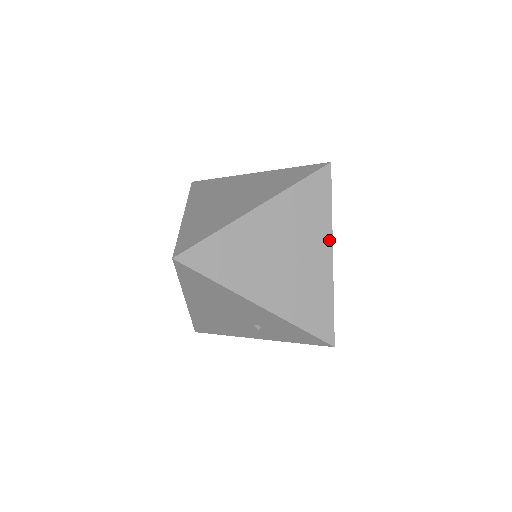
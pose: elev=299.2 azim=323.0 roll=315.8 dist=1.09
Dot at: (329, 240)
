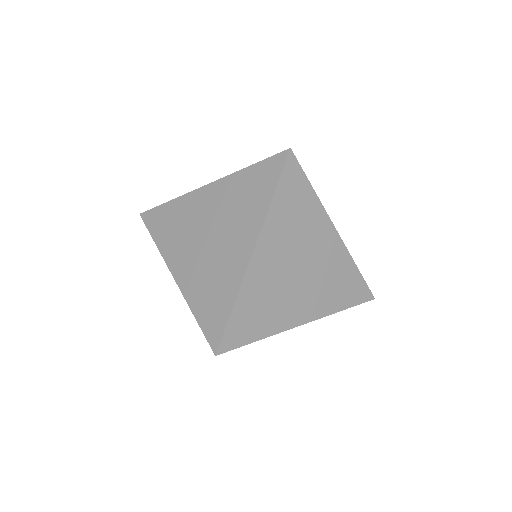
Dot at: (328, 222)
